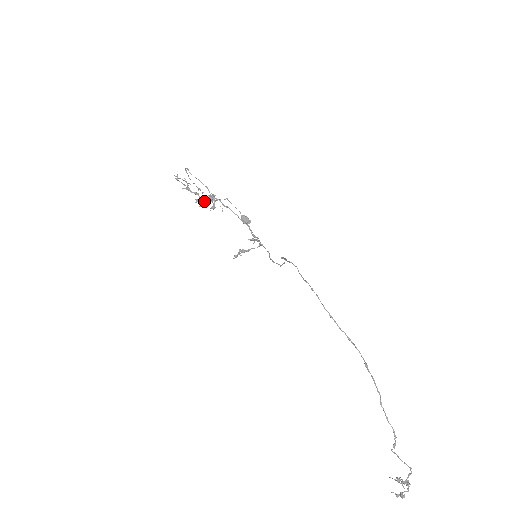
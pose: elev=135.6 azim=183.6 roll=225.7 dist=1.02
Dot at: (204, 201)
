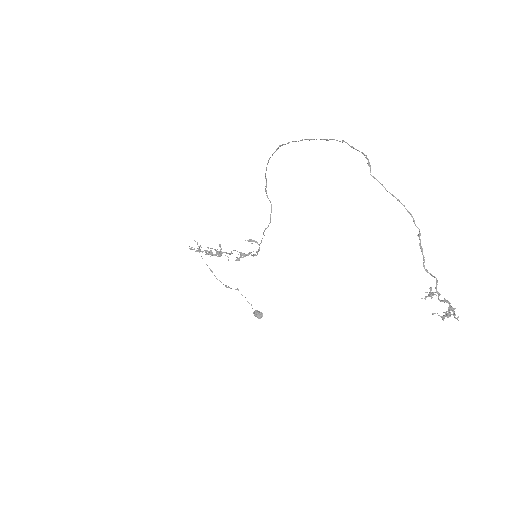
Dot at: (212, 253)
